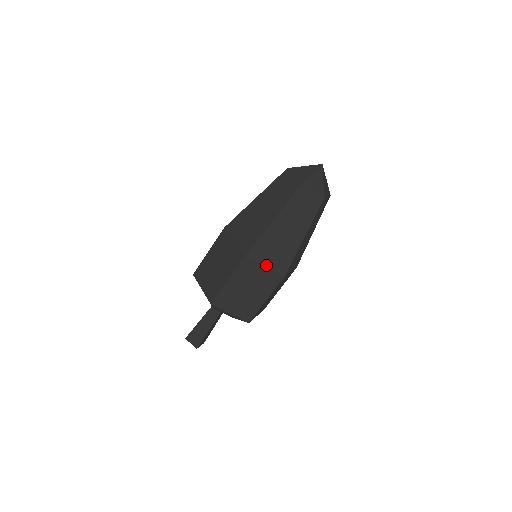
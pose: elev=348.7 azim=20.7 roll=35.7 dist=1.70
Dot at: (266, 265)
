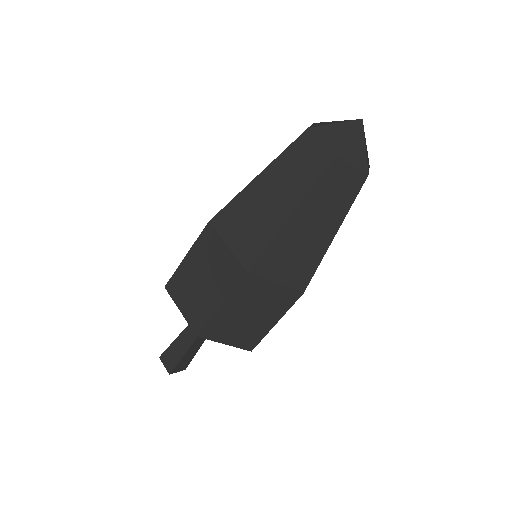
Dot at: occluded
